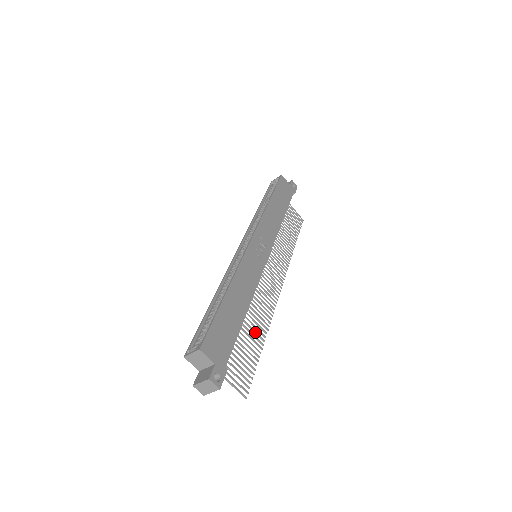
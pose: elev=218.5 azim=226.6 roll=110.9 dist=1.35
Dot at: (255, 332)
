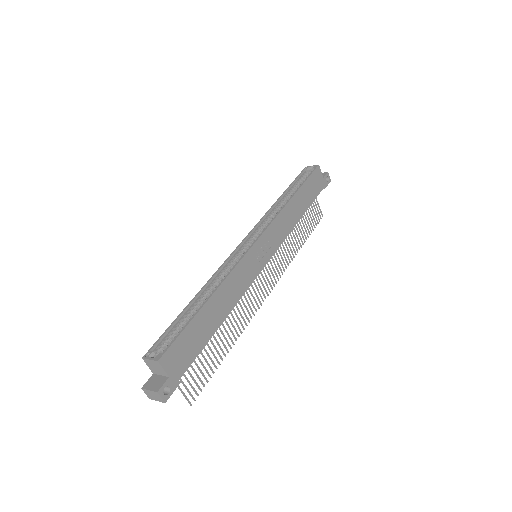
Dot at: (225, 338)
